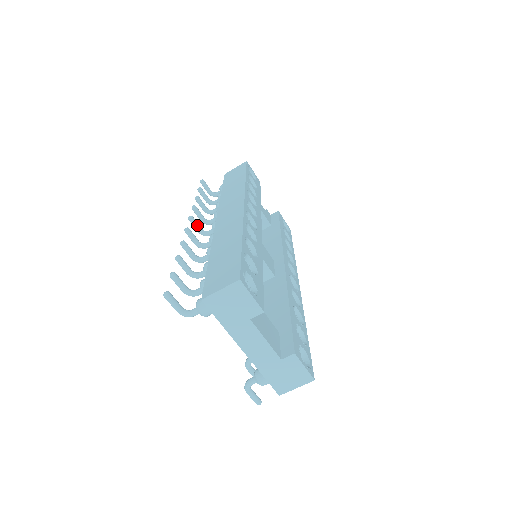
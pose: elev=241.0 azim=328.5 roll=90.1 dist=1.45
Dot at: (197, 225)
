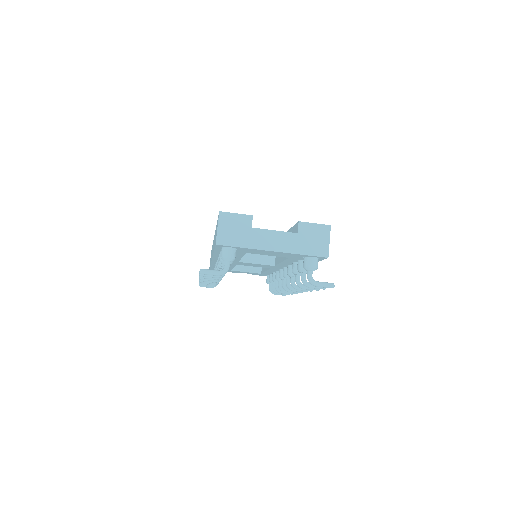
Dot at: occluded
